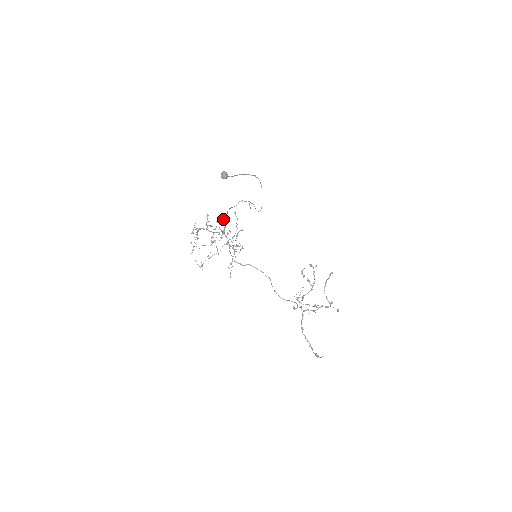
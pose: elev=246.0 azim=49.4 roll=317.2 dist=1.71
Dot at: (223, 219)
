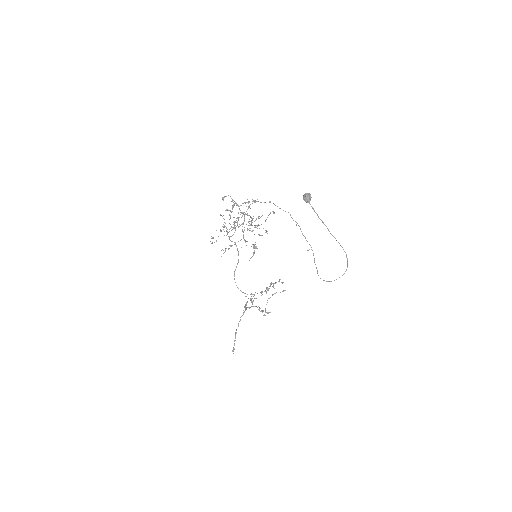
Dot at: (255, 201)
